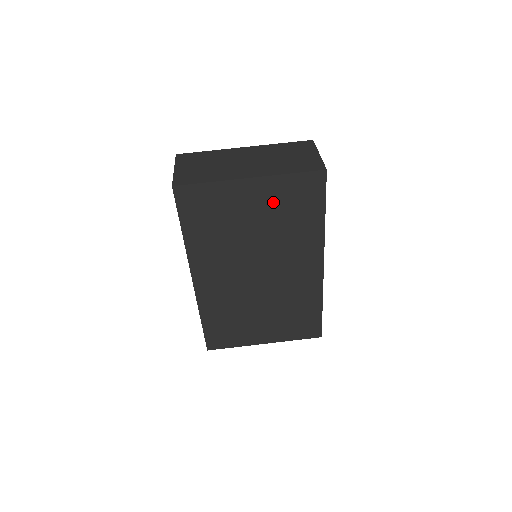
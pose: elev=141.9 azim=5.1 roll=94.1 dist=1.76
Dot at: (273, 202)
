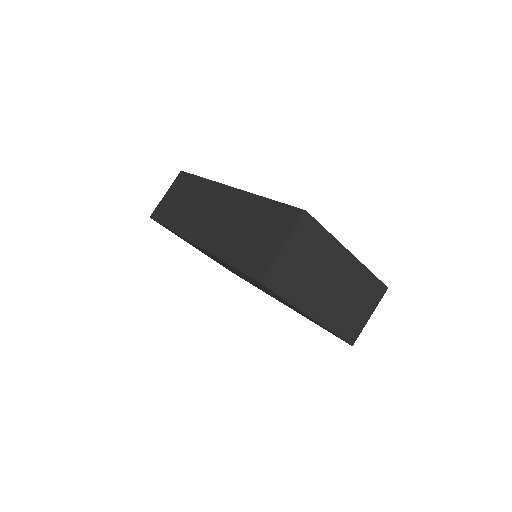
Dot at: occluded
